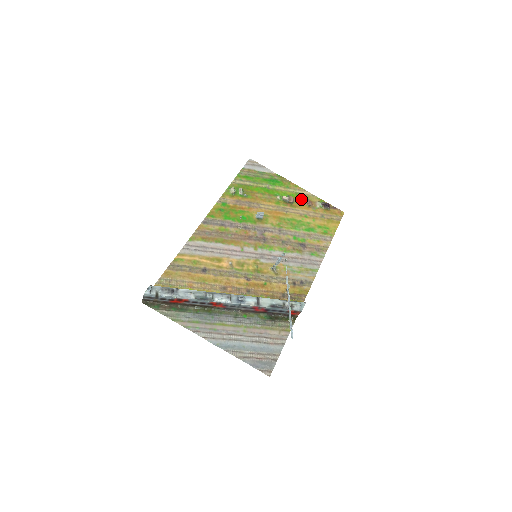
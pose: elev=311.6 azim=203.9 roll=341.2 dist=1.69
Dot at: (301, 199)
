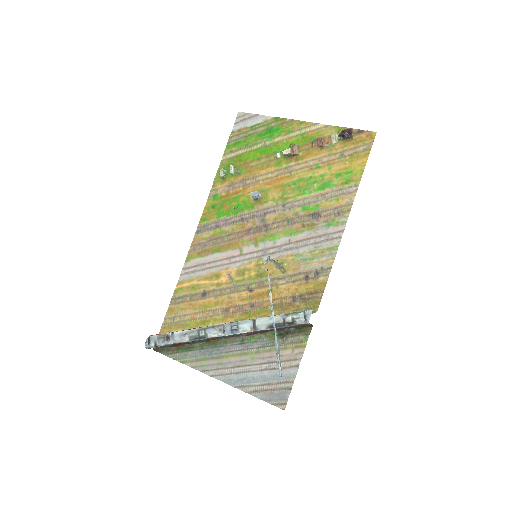
Dot at: (309, 141)
